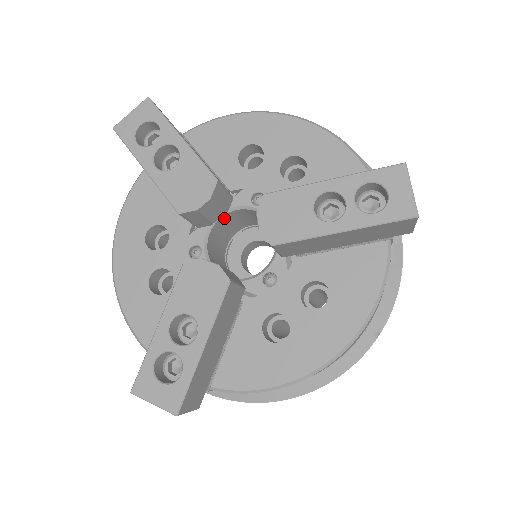
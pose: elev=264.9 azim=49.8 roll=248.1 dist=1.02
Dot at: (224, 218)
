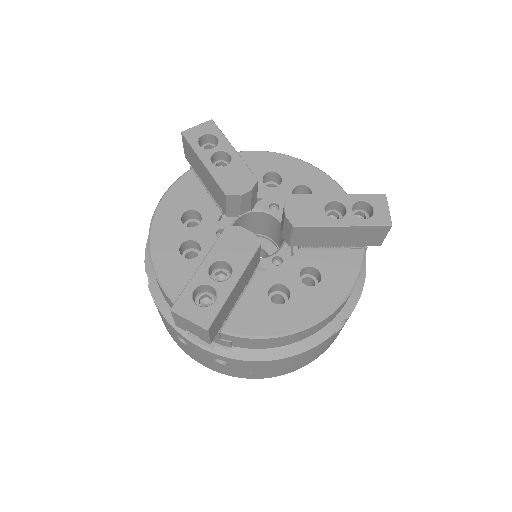
Dot at: (245, 216)
